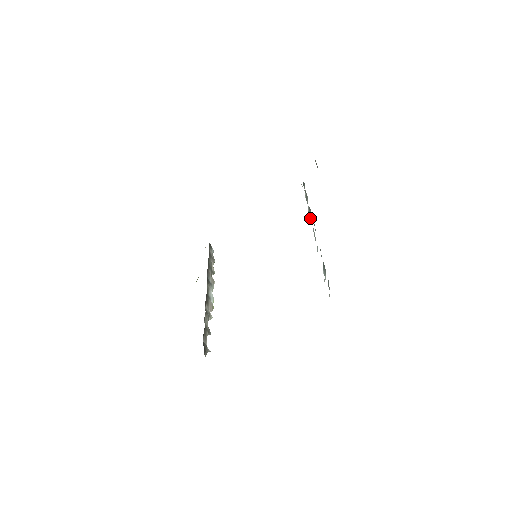
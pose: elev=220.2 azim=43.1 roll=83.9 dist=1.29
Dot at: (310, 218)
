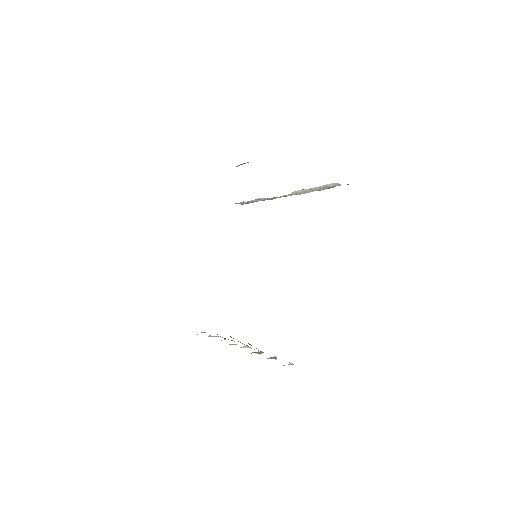
Dot at: occluded
